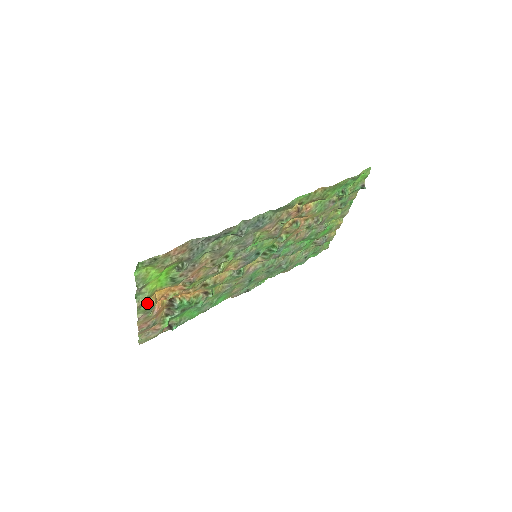
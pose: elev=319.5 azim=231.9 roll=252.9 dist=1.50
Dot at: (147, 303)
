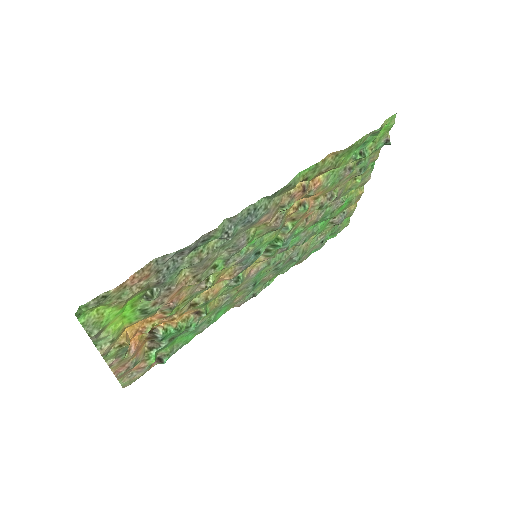
Dot at: (116, 346)
